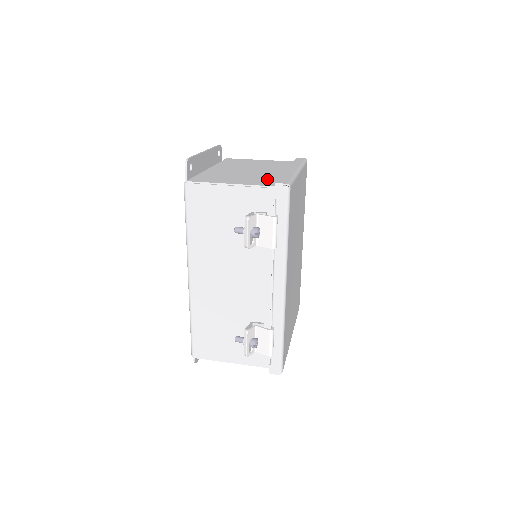
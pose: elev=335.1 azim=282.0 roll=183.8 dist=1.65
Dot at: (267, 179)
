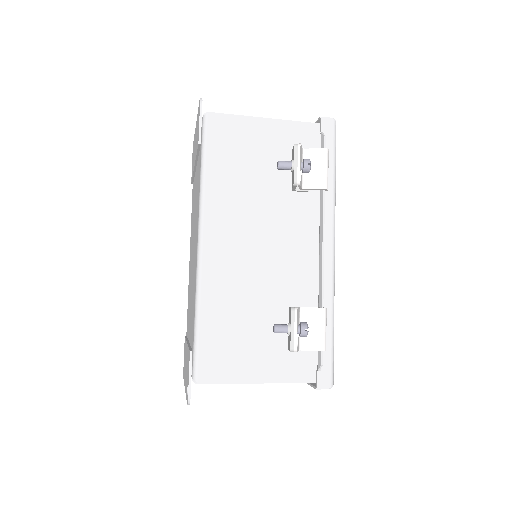
Dot at: occluded
